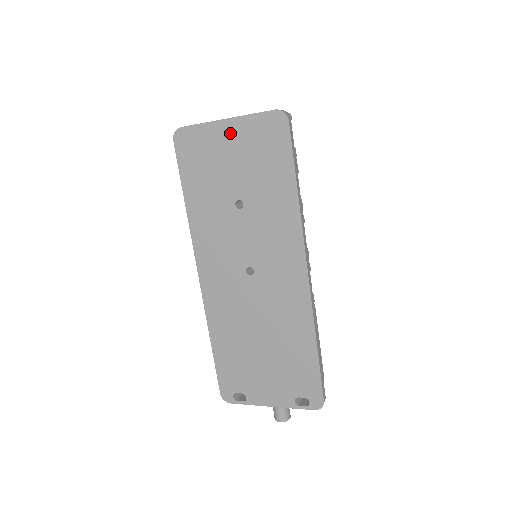
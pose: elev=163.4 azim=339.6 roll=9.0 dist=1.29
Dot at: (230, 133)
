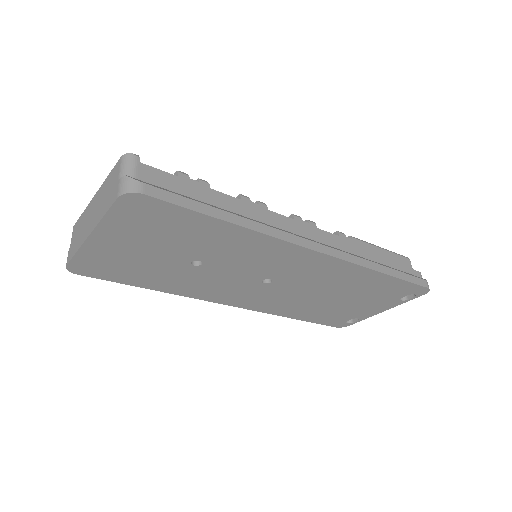
Dot at: (110, 240)
